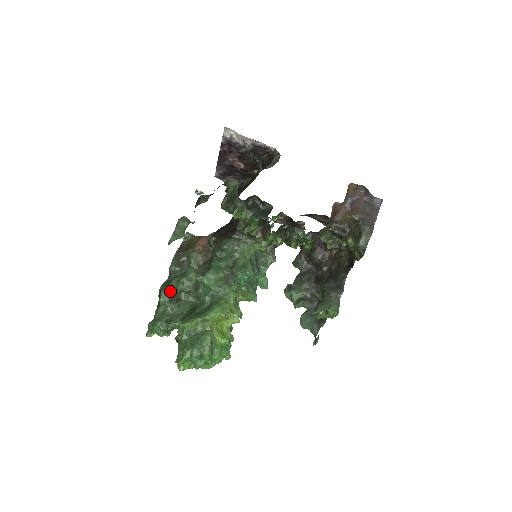
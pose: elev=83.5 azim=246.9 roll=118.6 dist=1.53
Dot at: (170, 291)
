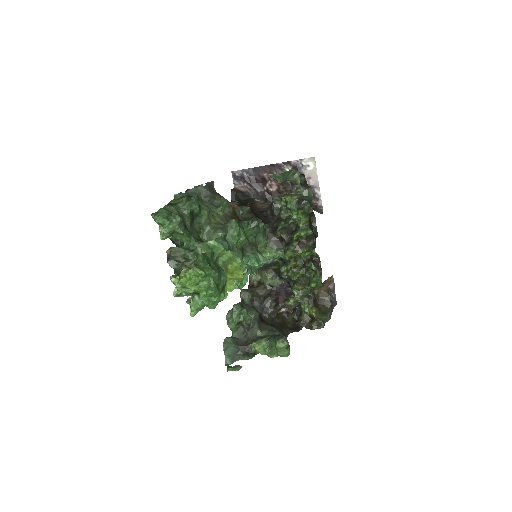
Dot at: (199, 205)
